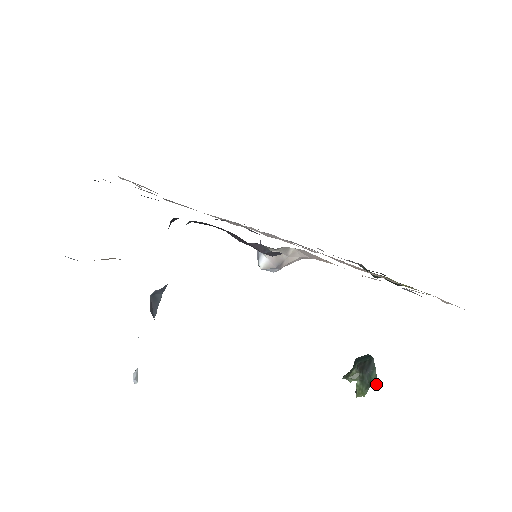
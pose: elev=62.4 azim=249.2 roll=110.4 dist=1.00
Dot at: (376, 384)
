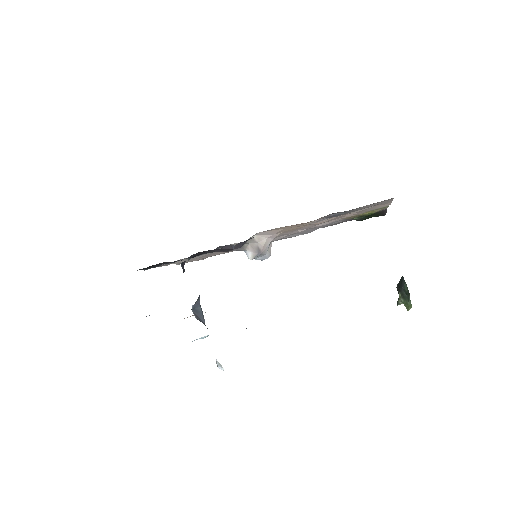
Dot at: (408, 292)
